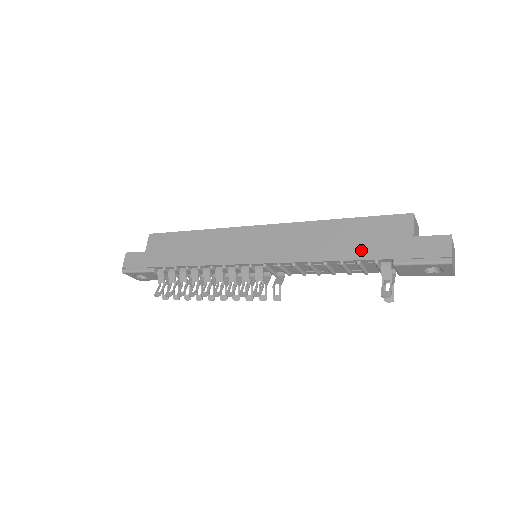
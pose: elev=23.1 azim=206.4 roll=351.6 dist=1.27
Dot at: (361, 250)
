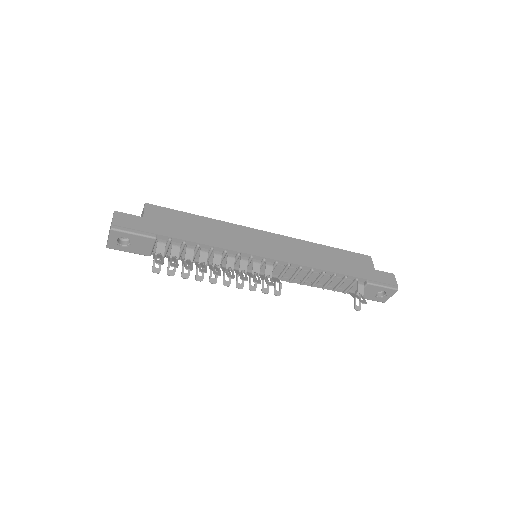
Dot at: (347, 269)
